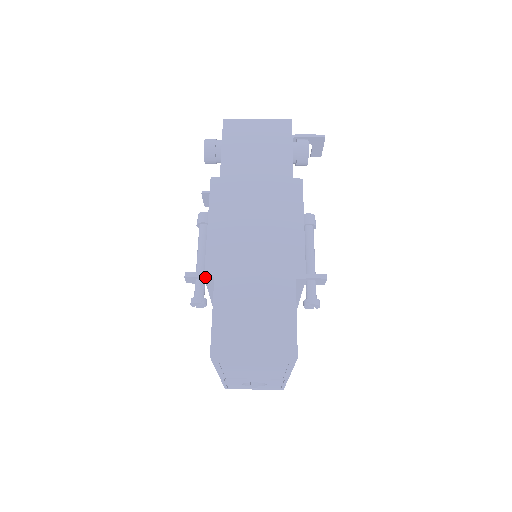
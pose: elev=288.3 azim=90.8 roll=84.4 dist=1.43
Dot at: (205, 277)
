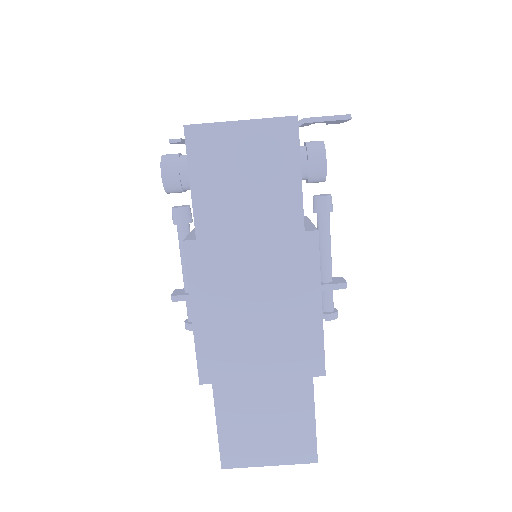
Dot at: (200, 384)
